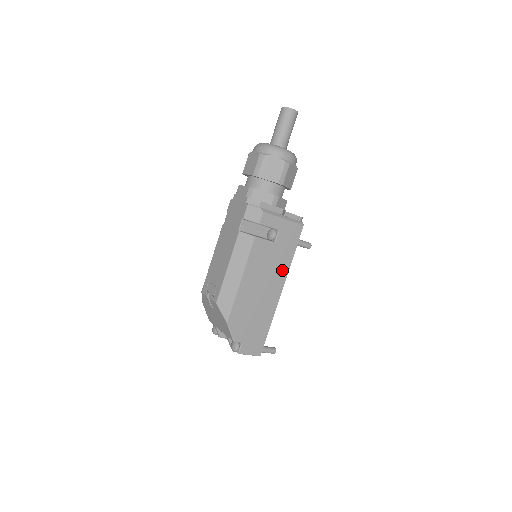
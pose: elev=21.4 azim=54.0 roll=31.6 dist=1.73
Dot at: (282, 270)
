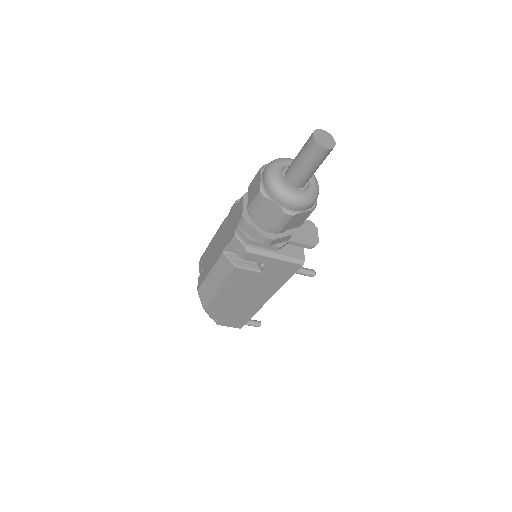
Dot at: (270, 289)
